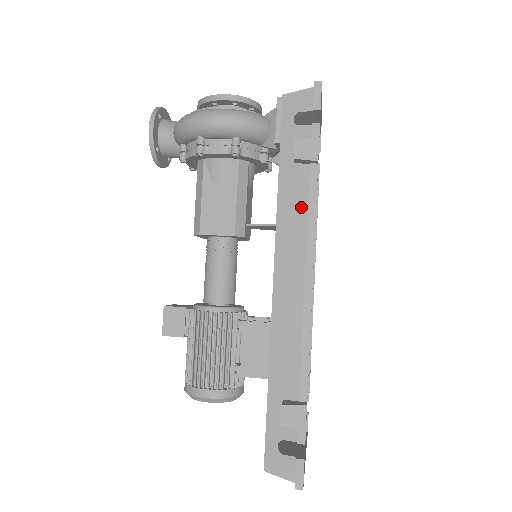
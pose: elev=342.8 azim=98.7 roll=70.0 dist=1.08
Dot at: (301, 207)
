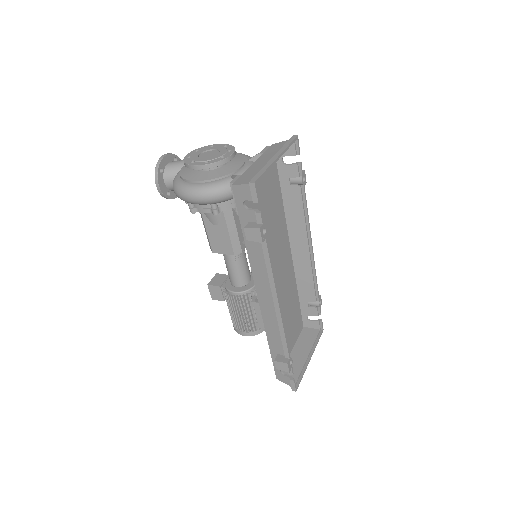
Dot at: (262, 262)
